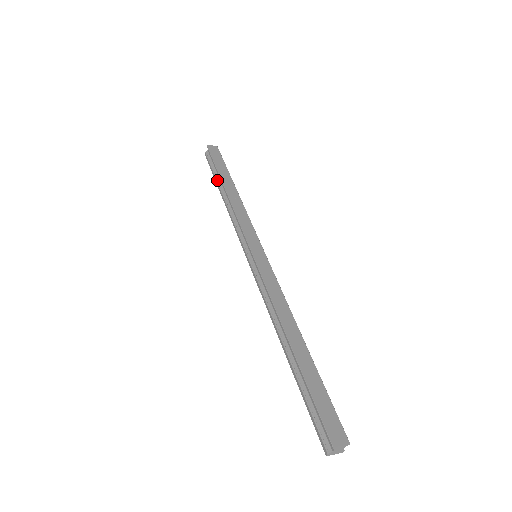
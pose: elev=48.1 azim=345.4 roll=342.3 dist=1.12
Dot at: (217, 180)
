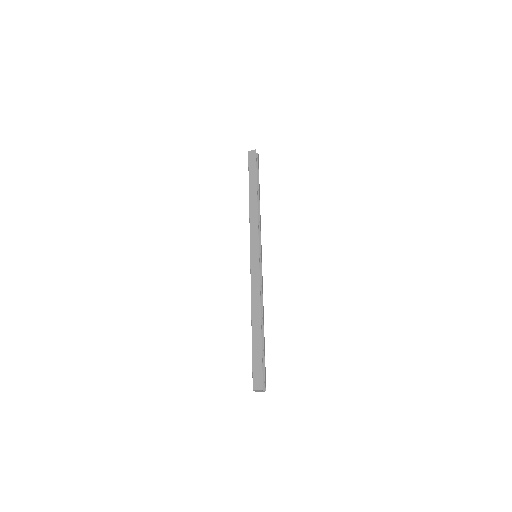
Dot at: occluded
